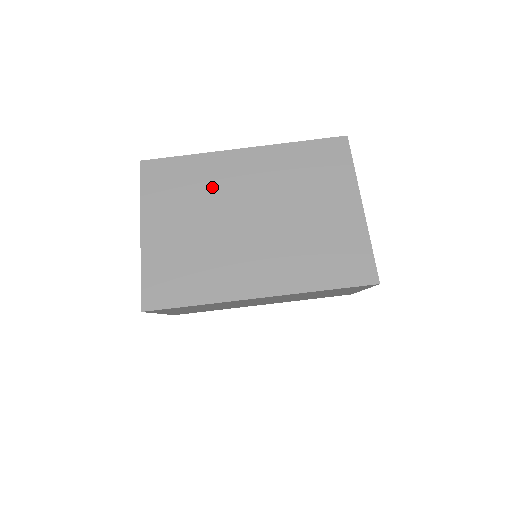
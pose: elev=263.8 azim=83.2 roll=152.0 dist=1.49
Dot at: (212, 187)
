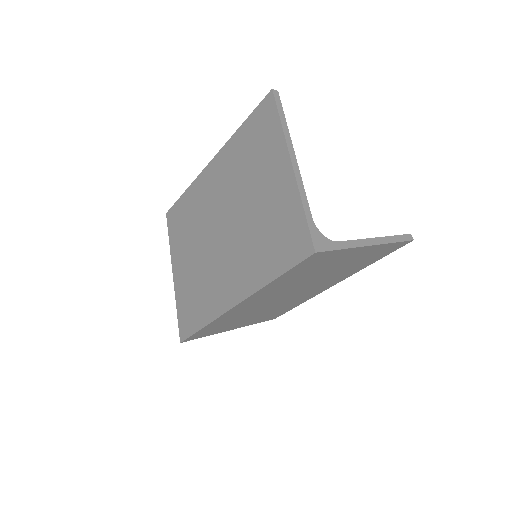
Dot at: (199, 212)
